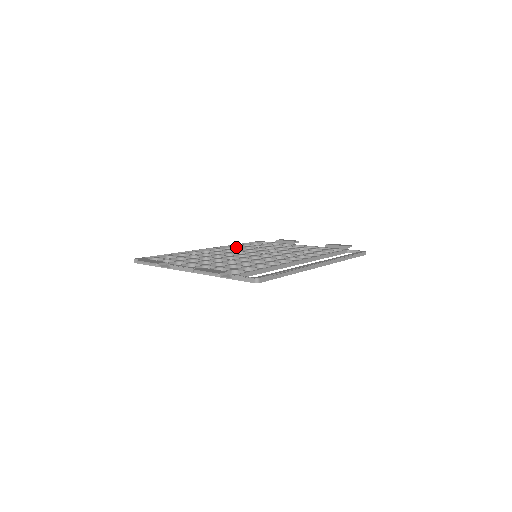
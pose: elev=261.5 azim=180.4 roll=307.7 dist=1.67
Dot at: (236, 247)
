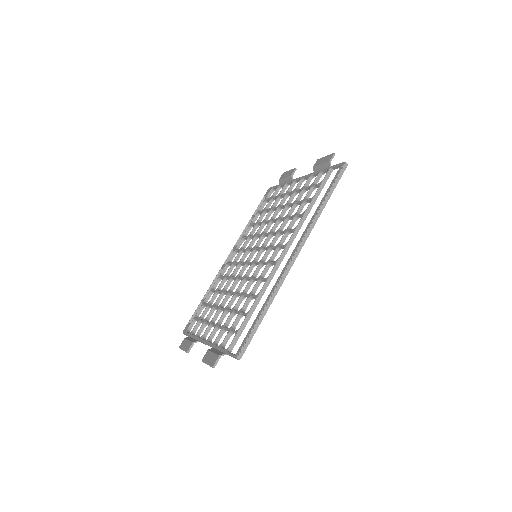
Dot at: (250, 227)
